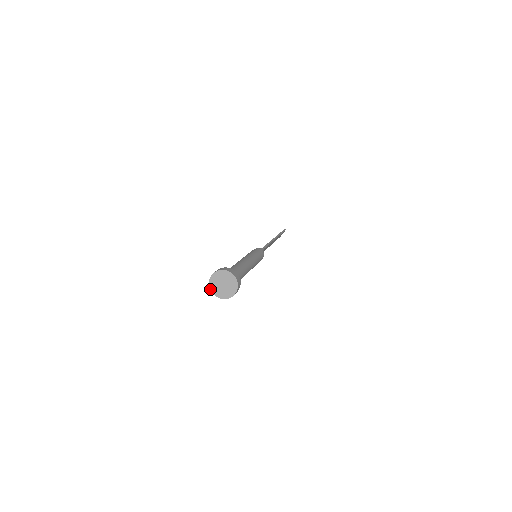
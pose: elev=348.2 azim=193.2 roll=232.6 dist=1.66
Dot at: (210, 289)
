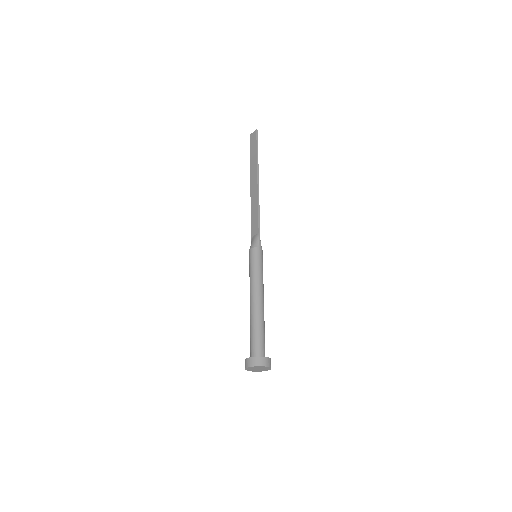
Dot at: occluded
